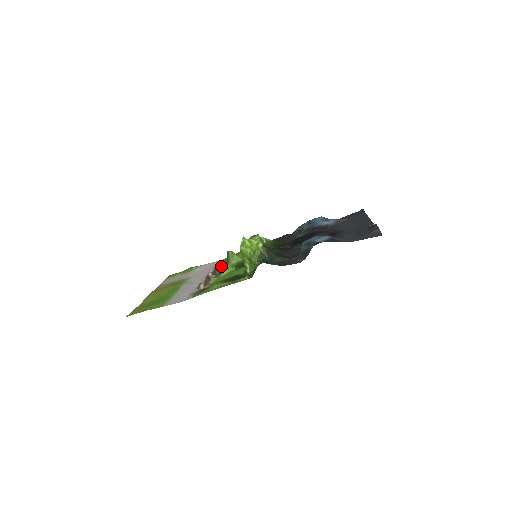
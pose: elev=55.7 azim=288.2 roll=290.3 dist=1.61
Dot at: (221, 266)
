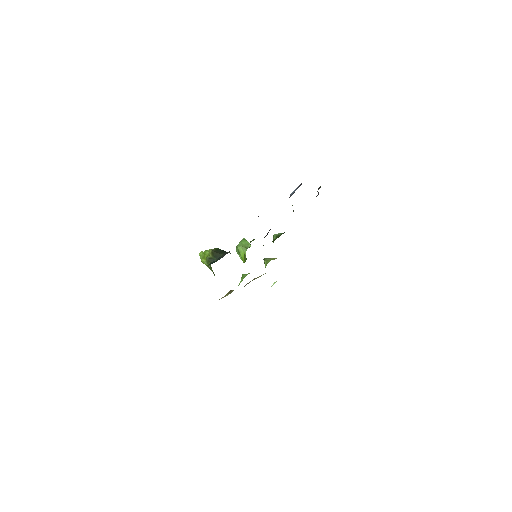
Dot at: occluded
